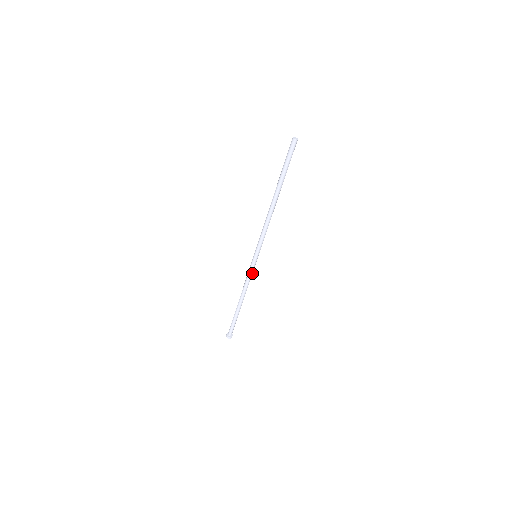
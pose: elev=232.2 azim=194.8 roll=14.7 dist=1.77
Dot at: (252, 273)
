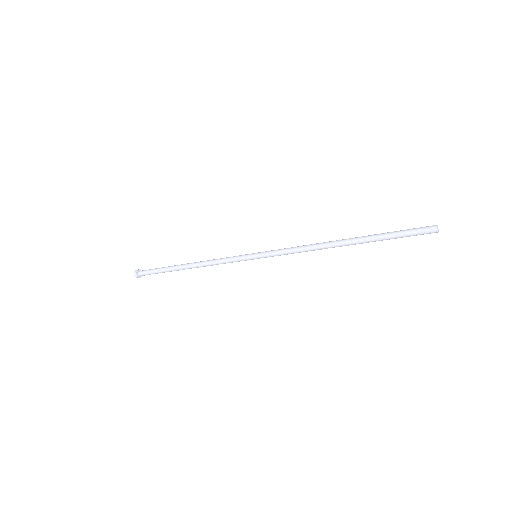
Dot at: (232, 260)
